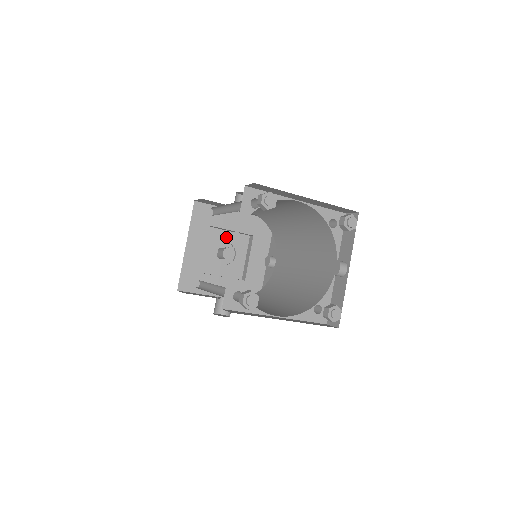
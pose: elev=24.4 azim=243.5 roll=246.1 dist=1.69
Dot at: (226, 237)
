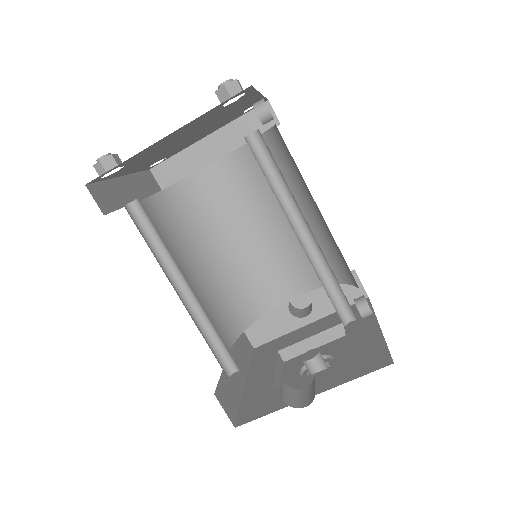
Dot at: occluded
